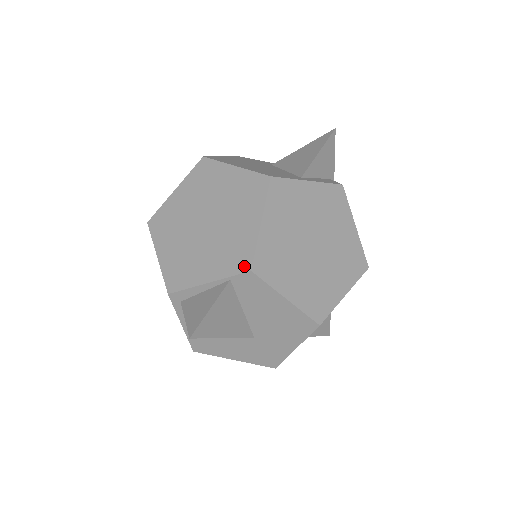
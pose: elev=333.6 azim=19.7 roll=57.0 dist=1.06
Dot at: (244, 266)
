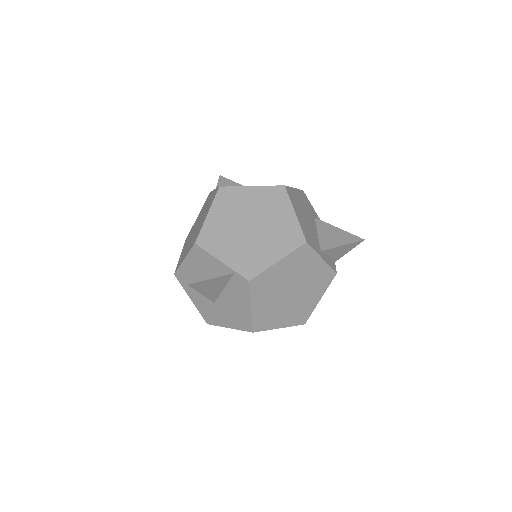
Dot at: (248, 275)
